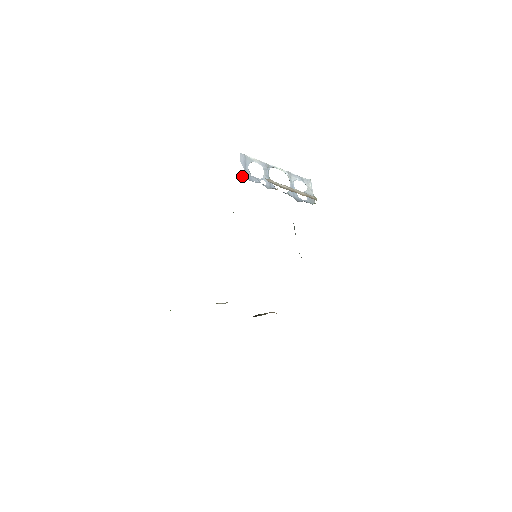
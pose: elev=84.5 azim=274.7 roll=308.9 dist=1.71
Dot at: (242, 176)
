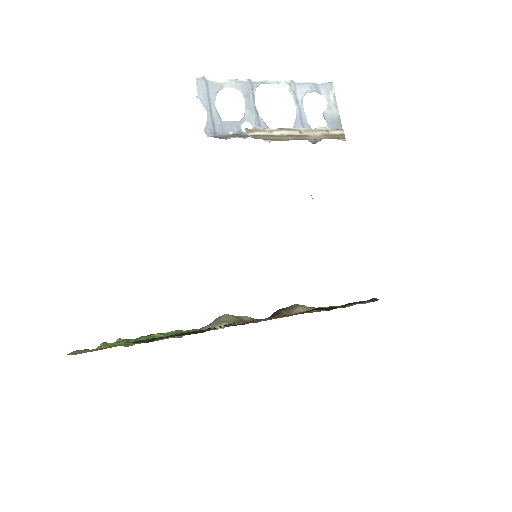
Dot at: (205, 131)
